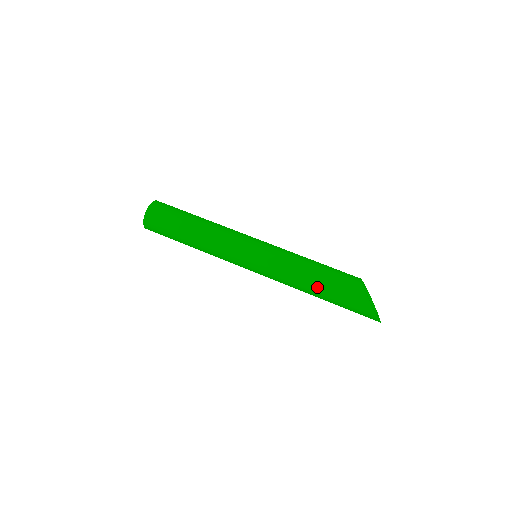
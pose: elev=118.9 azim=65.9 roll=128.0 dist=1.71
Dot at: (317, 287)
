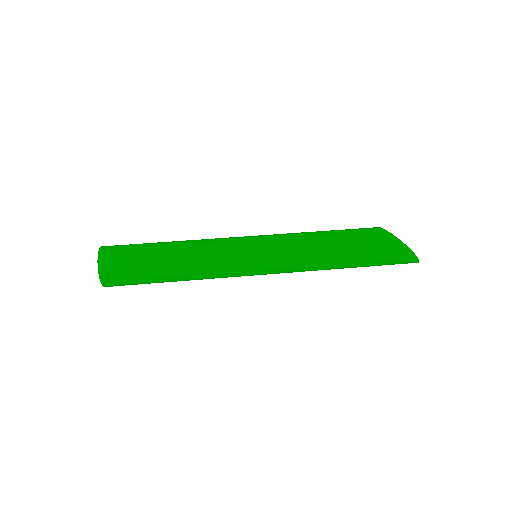
Dot at: (344, 254)
